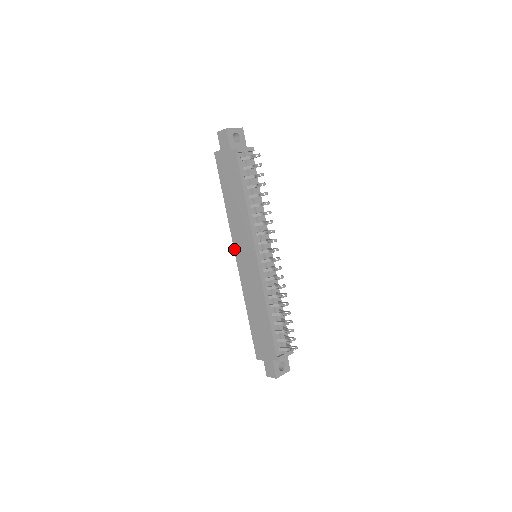
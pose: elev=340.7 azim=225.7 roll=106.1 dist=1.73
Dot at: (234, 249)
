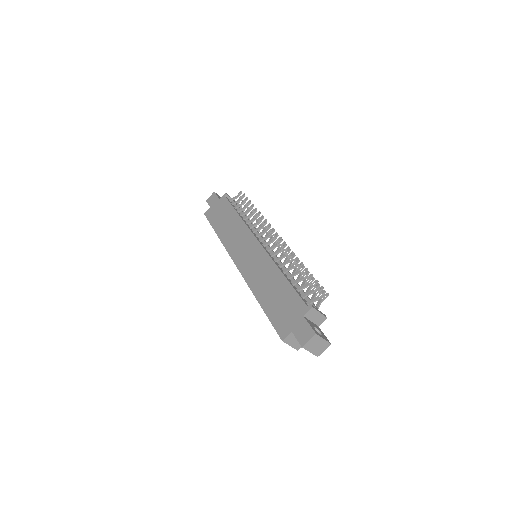
Dot at: (232, 258)
